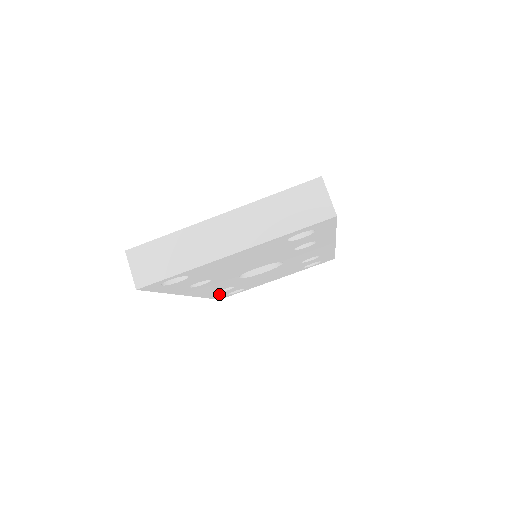
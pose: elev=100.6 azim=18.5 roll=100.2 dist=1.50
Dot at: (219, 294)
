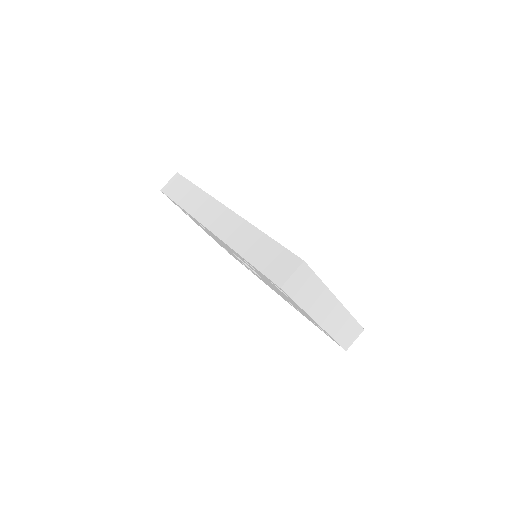
Dot at: occluded
